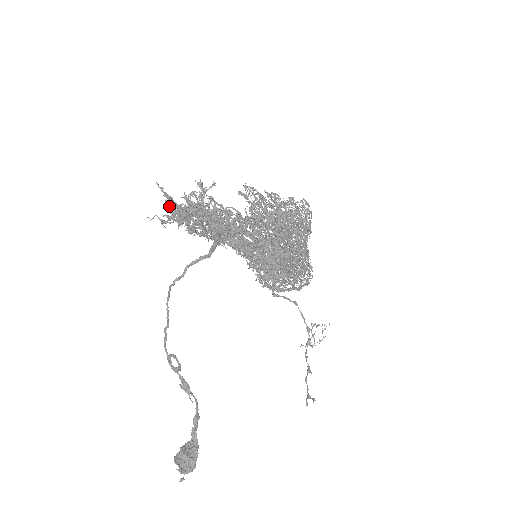
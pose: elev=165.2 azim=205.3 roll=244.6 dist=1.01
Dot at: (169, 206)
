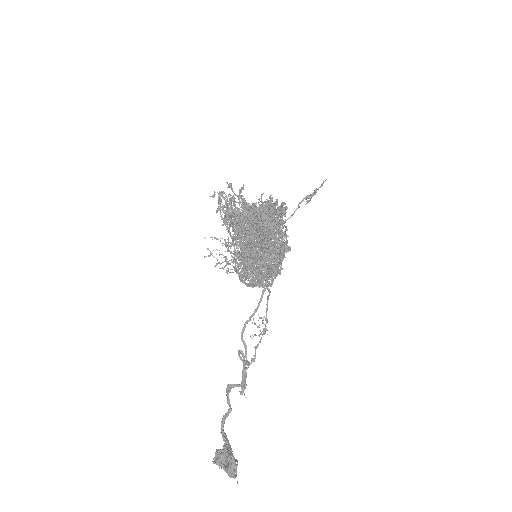
Dot at: (308, 201)
